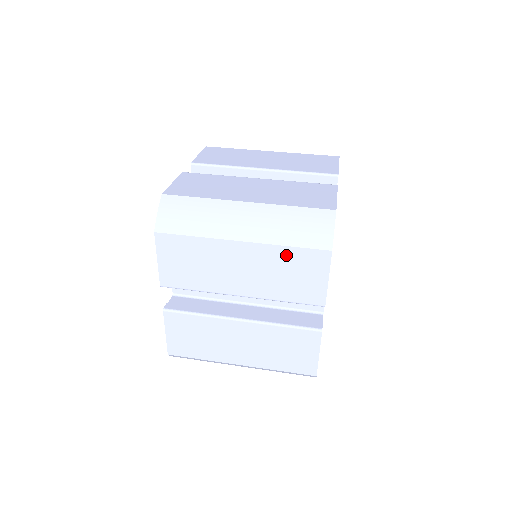
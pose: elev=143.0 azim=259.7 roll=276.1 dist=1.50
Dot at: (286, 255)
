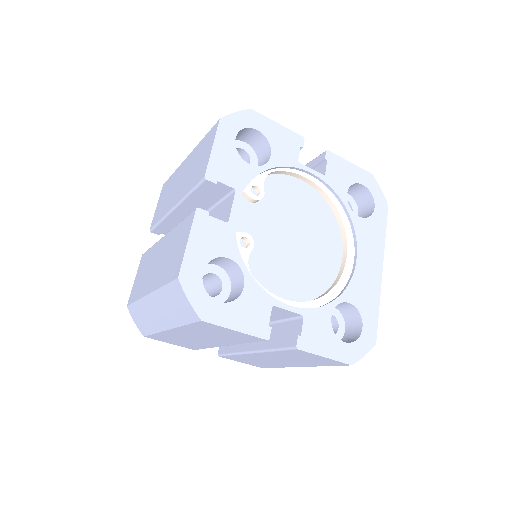
Dot at: (200, 147)
